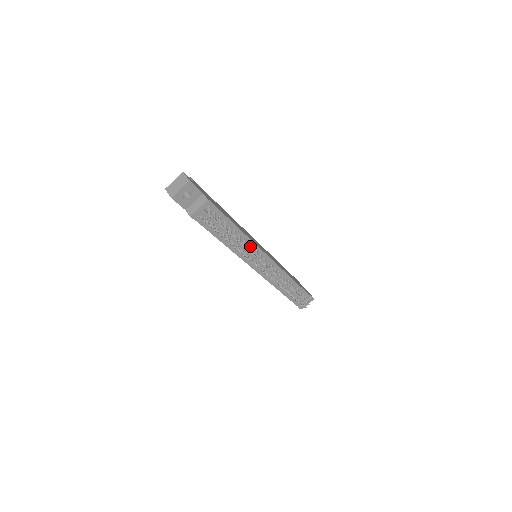
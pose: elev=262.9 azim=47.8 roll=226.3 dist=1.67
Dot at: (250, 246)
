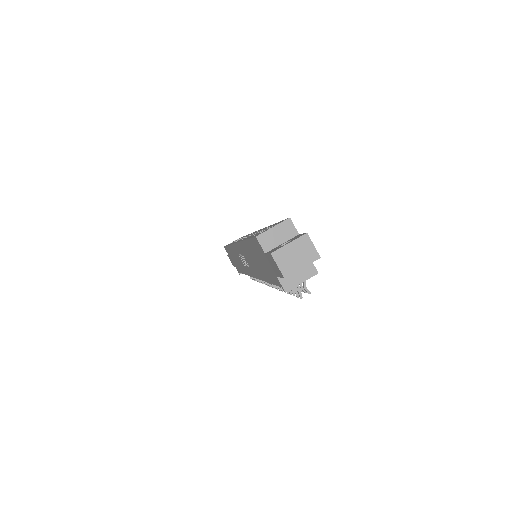
Dot at: occluded
